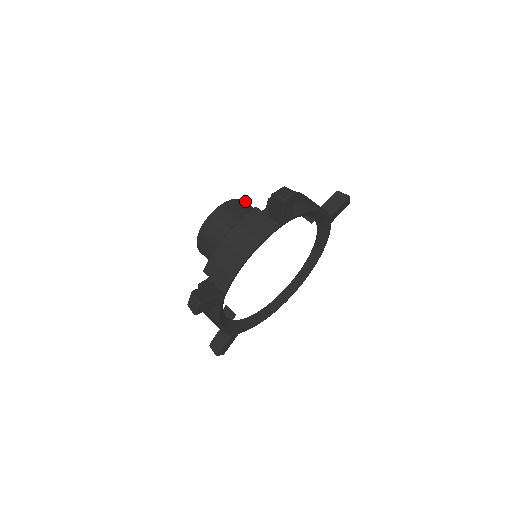
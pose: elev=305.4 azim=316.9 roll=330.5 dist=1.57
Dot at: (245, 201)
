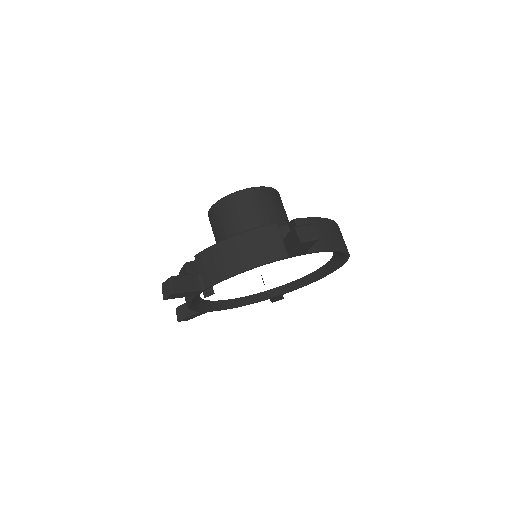
Dot at: (241, 193)
